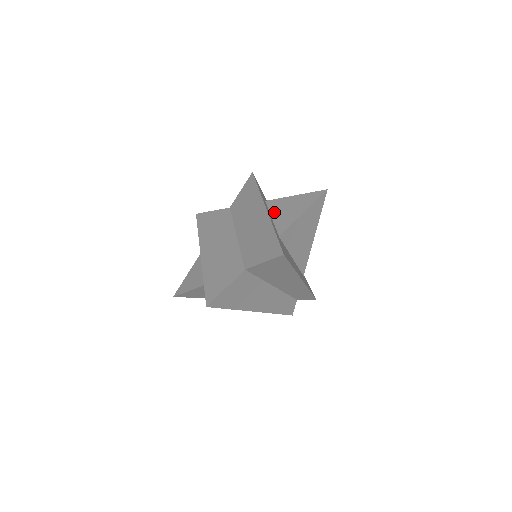
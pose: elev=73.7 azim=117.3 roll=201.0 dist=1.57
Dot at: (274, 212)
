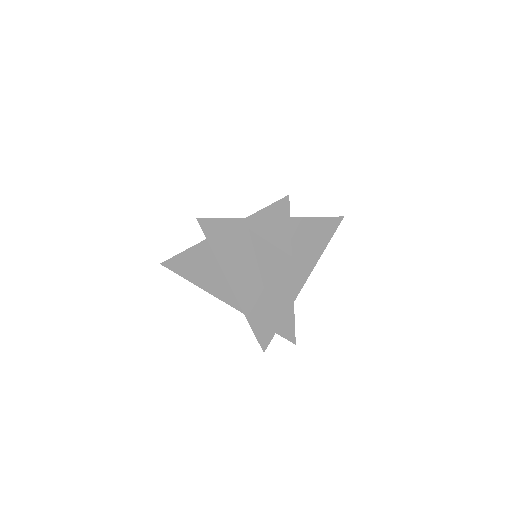
Dot at: occluded
